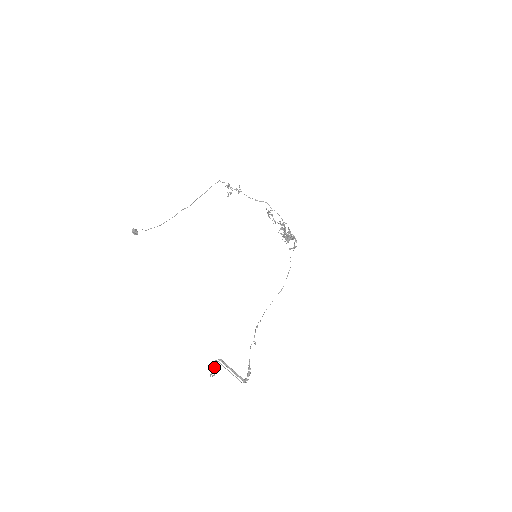
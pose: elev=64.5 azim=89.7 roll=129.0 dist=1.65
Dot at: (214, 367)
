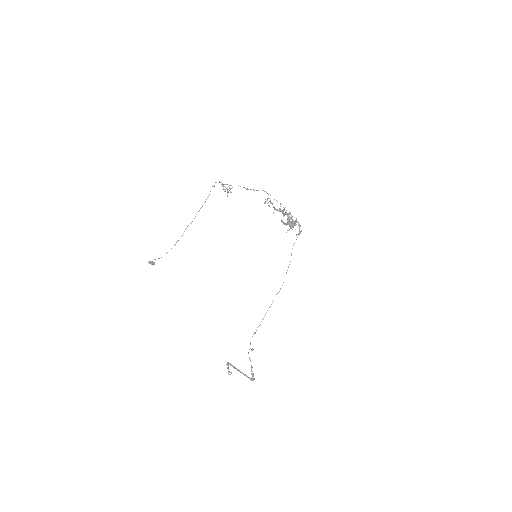
Dot at: (228, 368)
